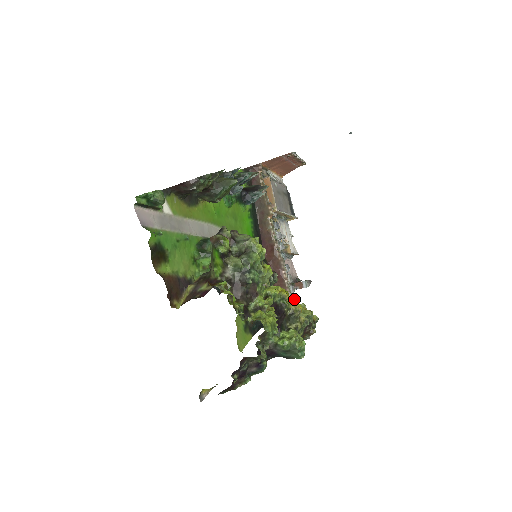
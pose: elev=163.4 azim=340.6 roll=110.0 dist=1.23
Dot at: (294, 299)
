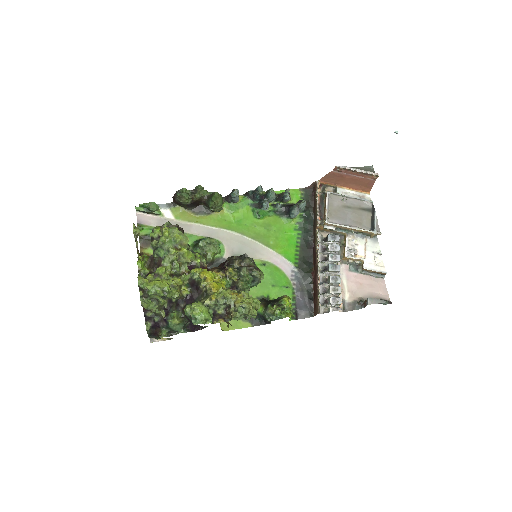
Dot at: (332, 310)
